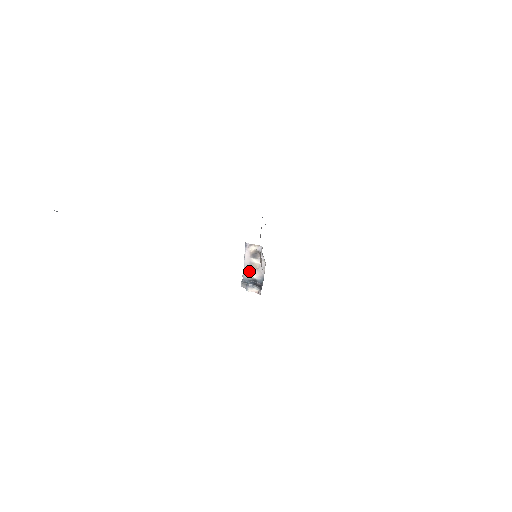
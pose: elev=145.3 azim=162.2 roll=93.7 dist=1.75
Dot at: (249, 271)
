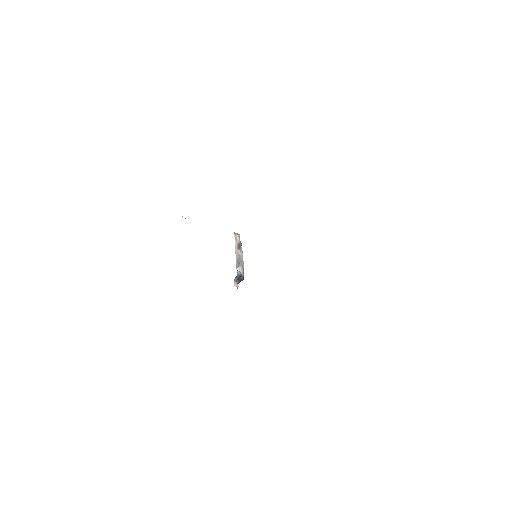
Dot at: (238, 265)
